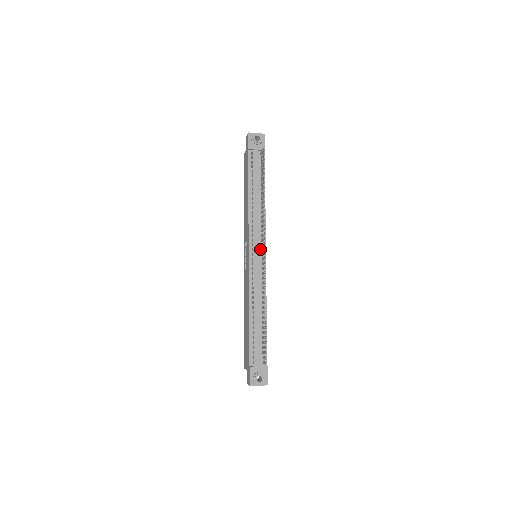
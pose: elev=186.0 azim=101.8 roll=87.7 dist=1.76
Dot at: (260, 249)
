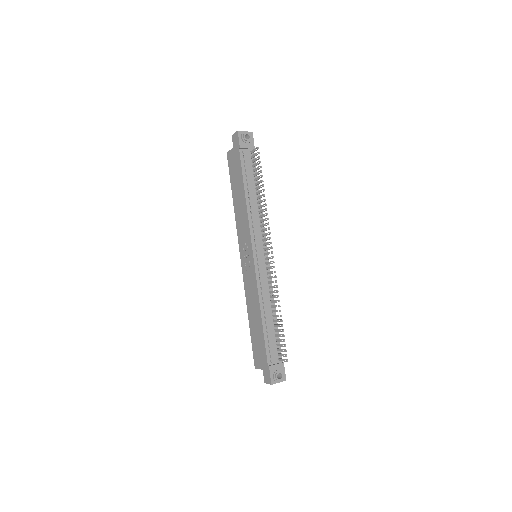
Dot at: (262, 249)
